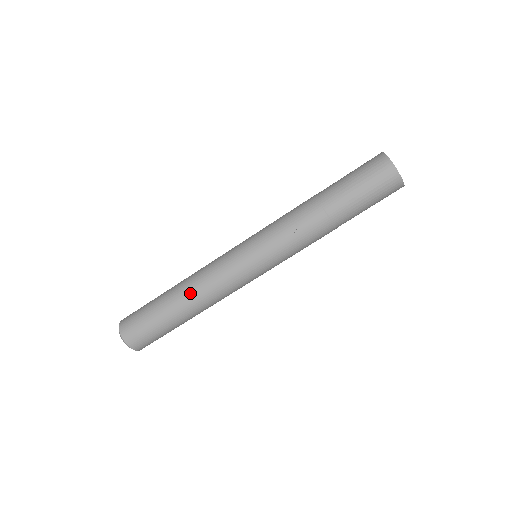
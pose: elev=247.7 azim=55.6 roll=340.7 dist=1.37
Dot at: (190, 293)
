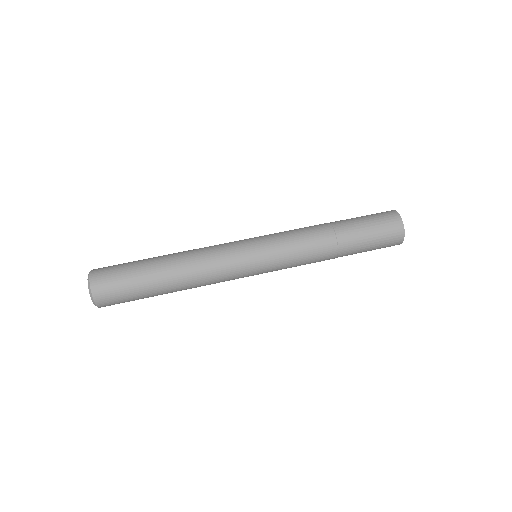
Dot at: occluded
